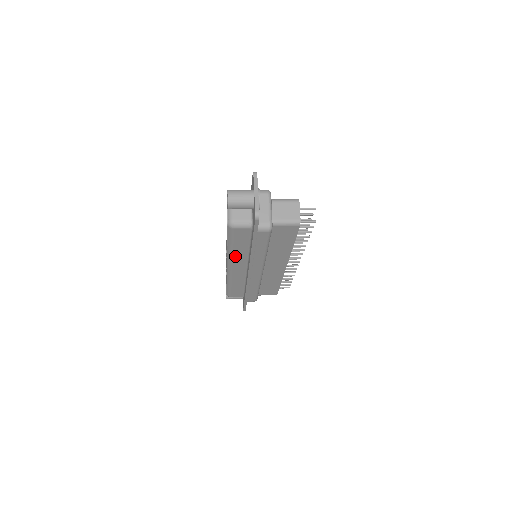
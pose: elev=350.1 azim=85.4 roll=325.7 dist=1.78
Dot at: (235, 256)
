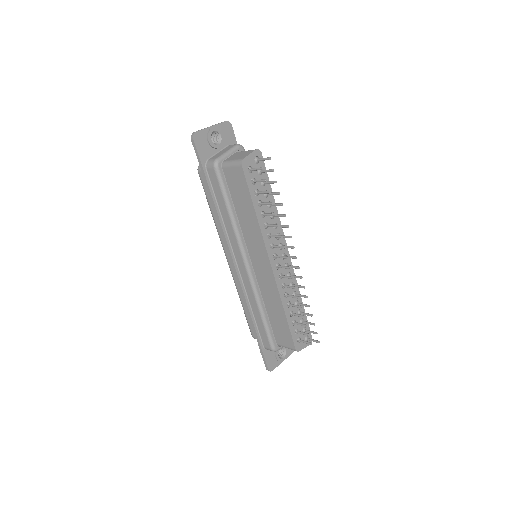
Dot at: (220, 231)
